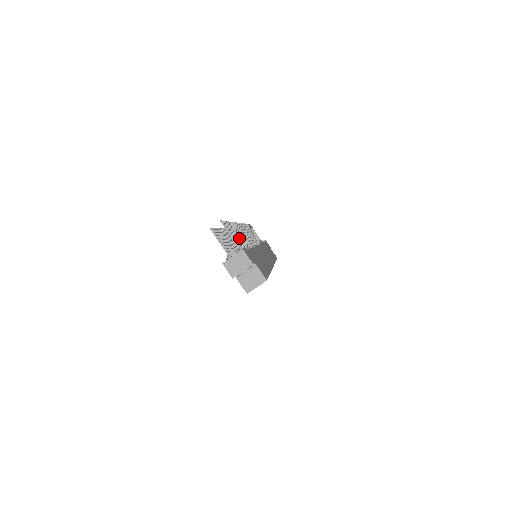
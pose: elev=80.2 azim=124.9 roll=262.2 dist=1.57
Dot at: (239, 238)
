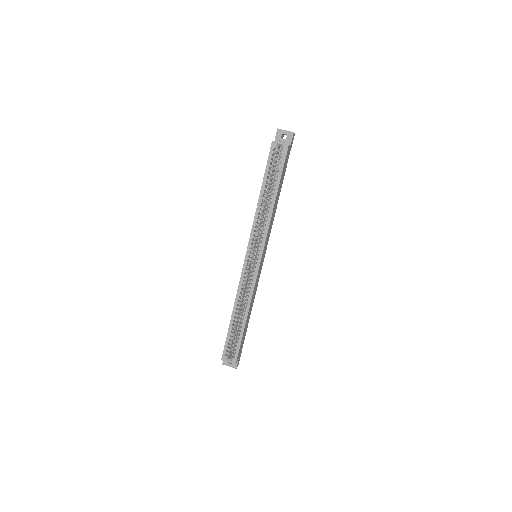
Dot at: occluded
